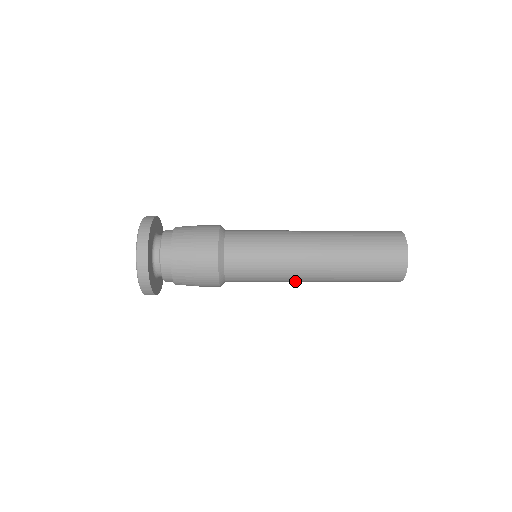
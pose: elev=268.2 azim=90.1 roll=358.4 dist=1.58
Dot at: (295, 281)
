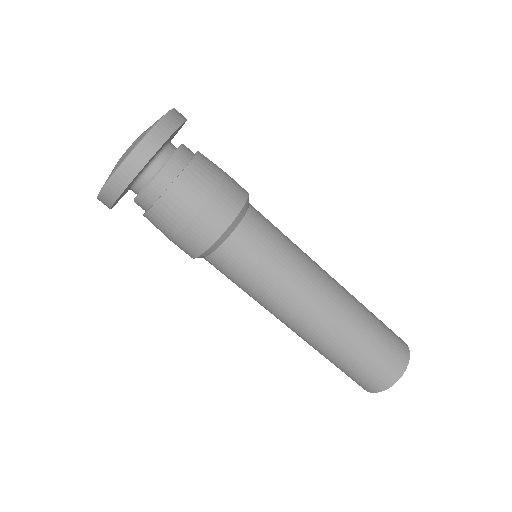
Dot at: (284, 313)
